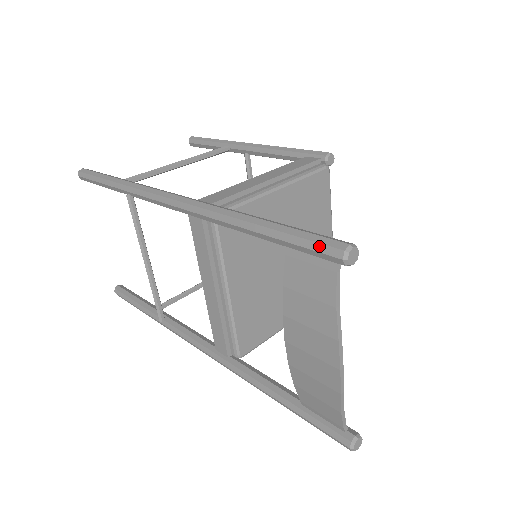
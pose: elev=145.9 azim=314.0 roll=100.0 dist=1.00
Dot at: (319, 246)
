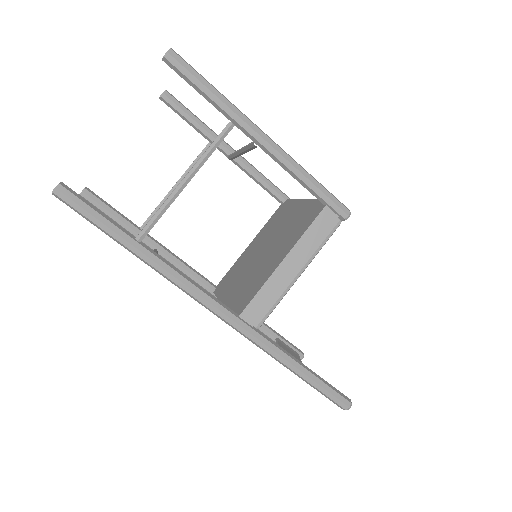
Dot at: (333, 402)
